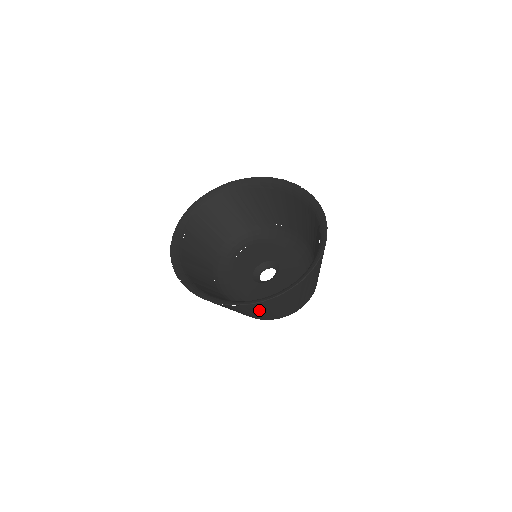
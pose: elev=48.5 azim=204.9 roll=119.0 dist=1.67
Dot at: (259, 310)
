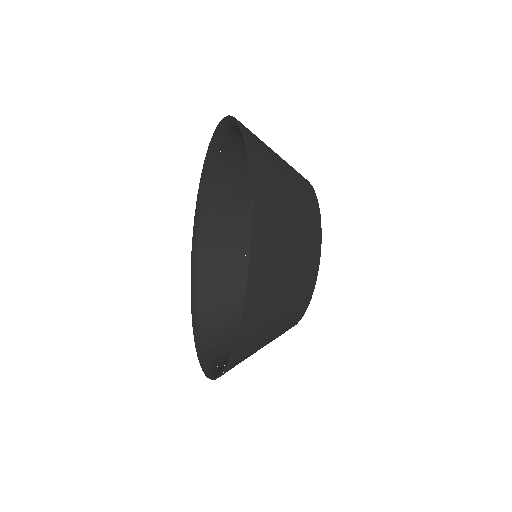
Dot at: occluded
